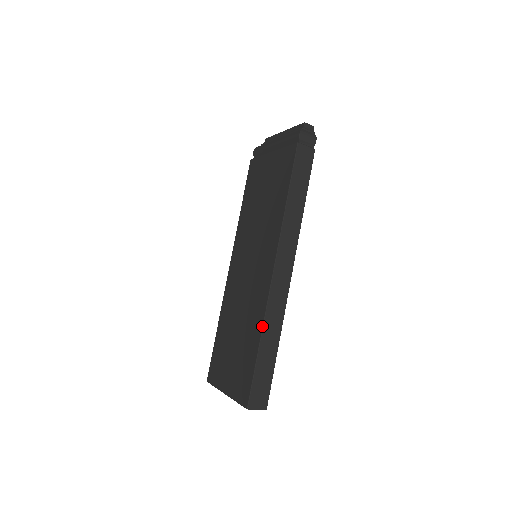
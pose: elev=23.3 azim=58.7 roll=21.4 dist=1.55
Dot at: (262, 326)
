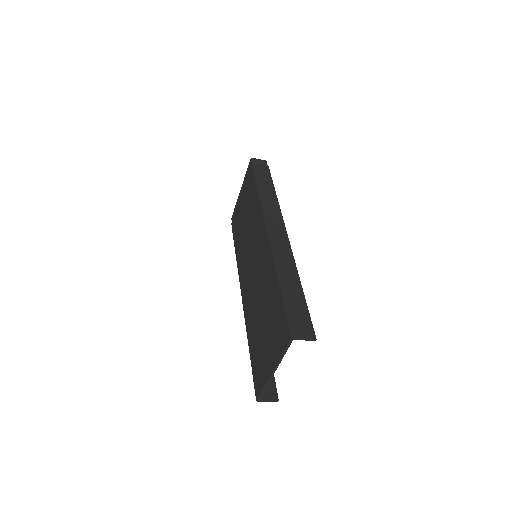
Dot at: (275, 268)
